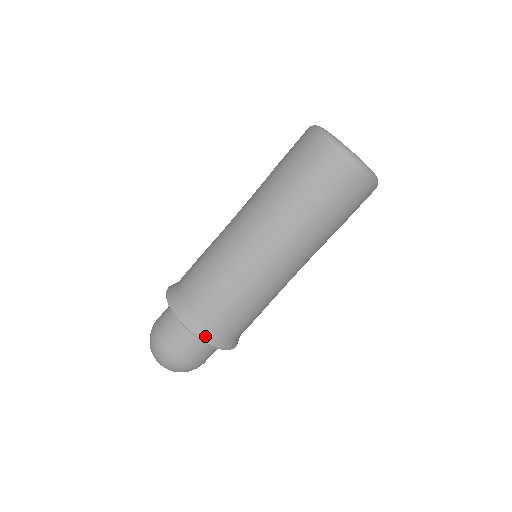
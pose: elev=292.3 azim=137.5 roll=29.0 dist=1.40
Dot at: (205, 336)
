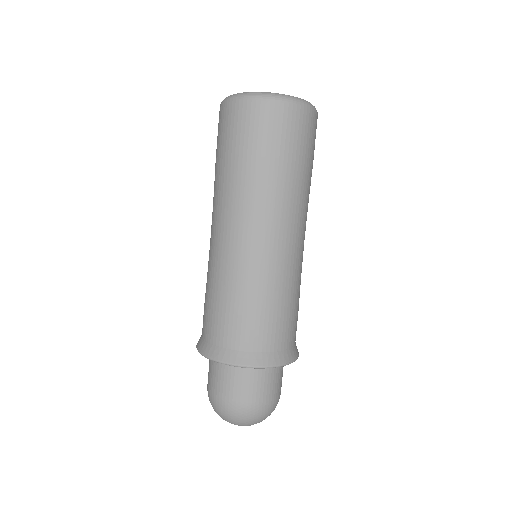
Dot at: (274, 361)
